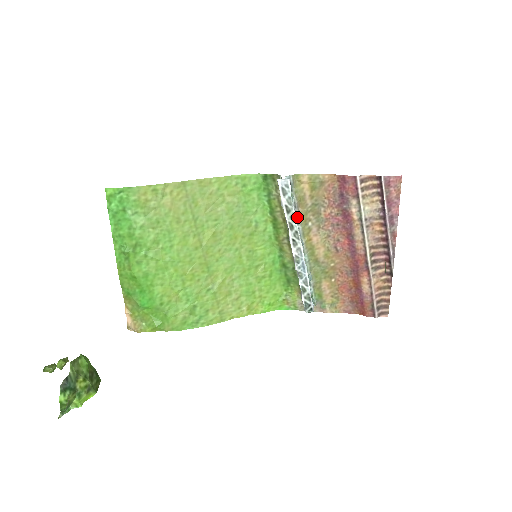
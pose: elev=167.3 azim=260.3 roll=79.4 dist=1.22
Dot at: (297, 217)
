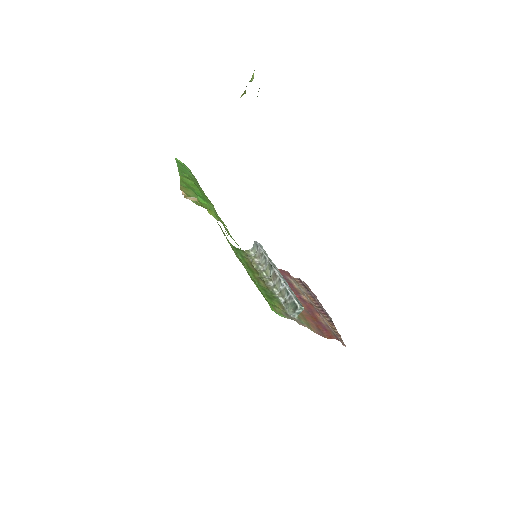
Dot at: occluded
